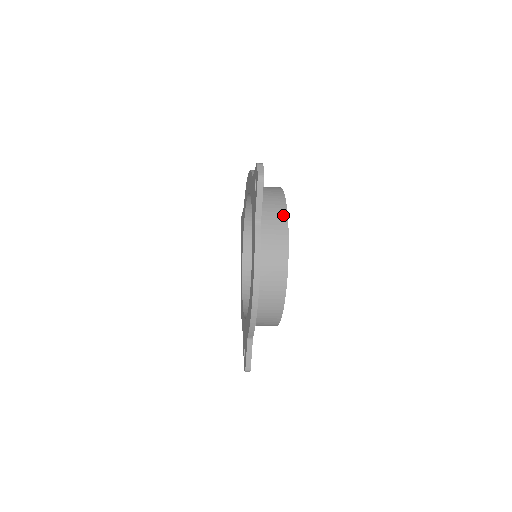
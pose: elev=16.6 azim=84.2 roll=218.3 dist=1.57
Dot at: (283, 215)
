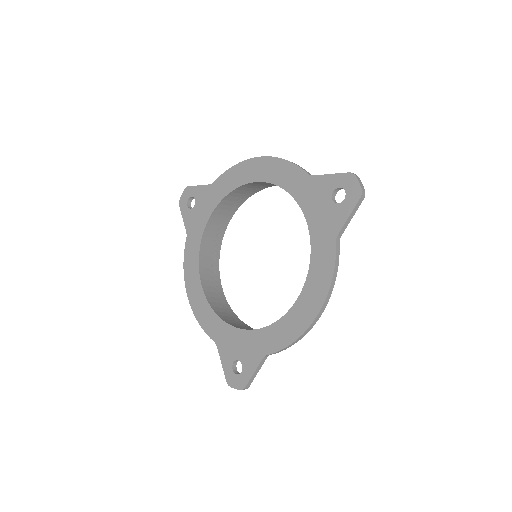
Dot at: occluded
